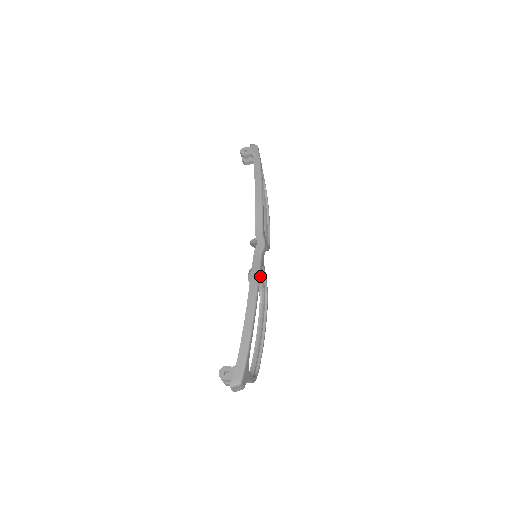
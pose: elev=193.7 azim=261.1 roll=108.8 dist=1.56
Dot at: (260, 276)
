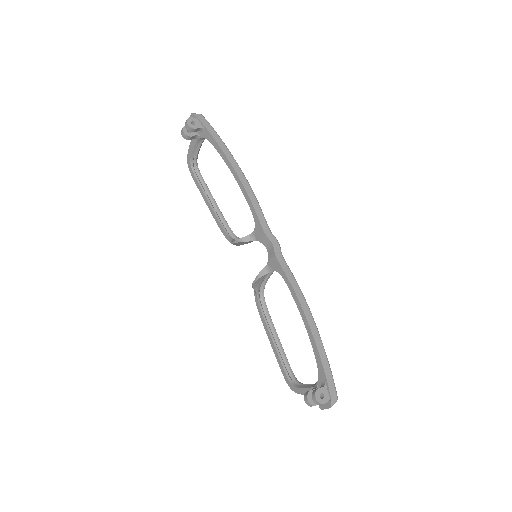
Dot at: (265, 277)
